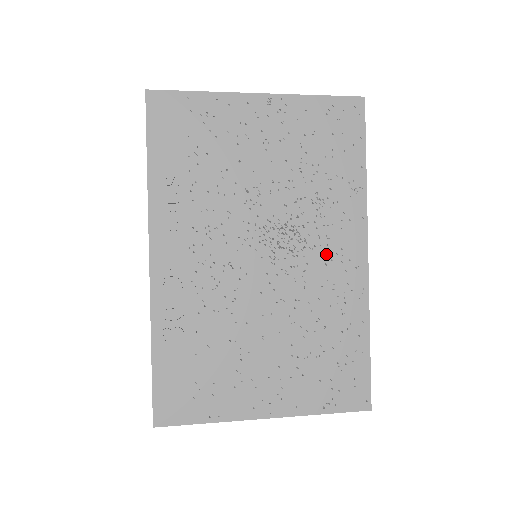
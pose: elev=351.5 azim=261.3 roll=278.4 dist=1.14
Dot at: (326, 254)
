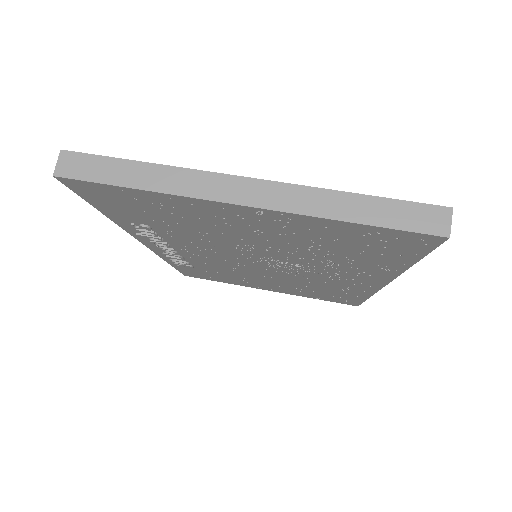
Dot at: (333, 277)
